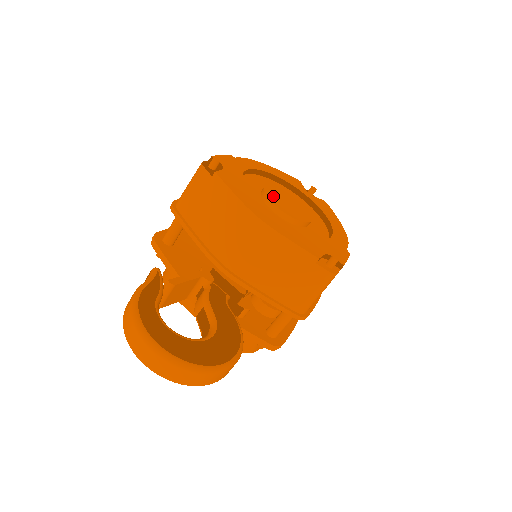
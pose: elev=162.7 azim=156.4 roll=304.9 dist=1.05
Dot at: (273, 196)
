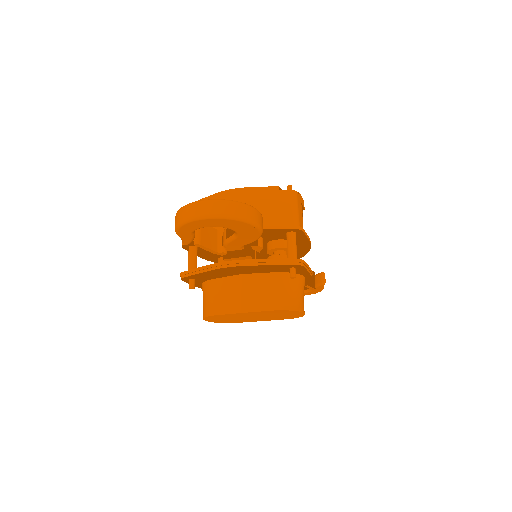
Dot at: occluded
